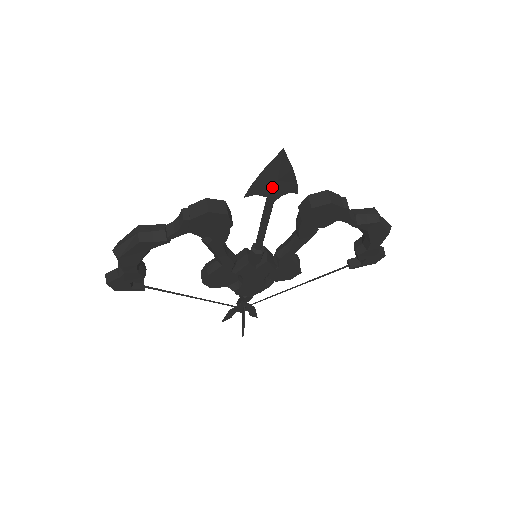
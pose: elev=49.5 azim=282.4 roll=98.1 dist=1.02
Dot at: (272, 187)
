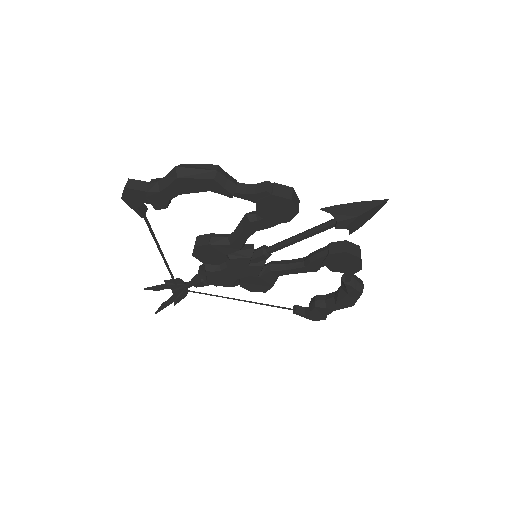
Dot at: (349, 218)
